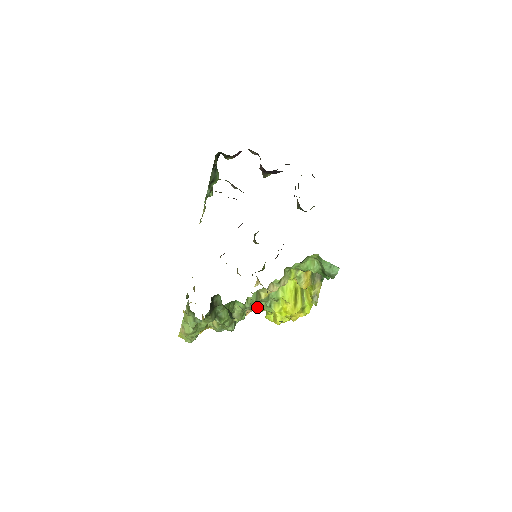
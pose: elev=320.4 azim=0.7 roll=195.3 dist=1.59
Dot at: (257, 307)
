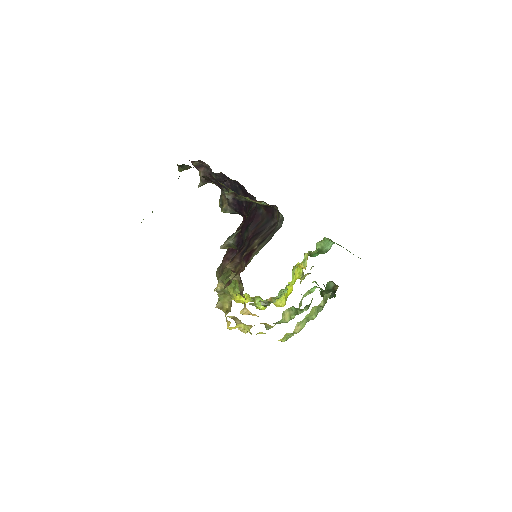
Dot at: (277, 297)
